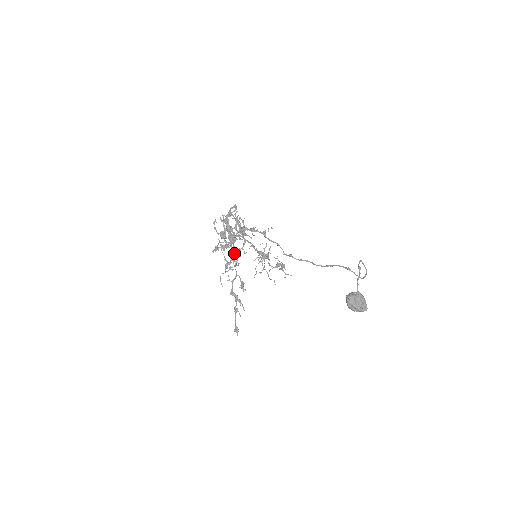
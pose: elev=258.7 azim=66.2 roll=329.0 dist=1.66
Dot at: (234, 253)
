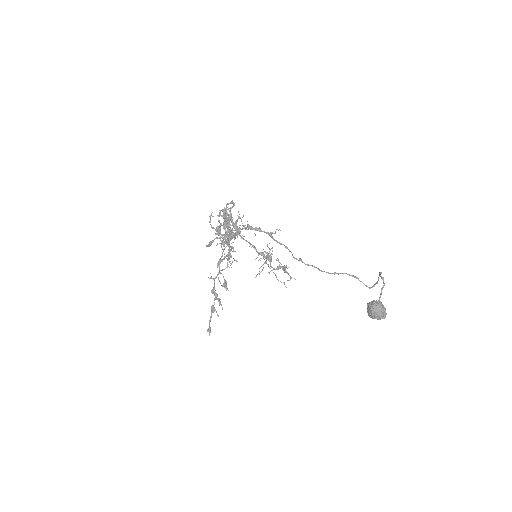
Dot at: (229, 250)
